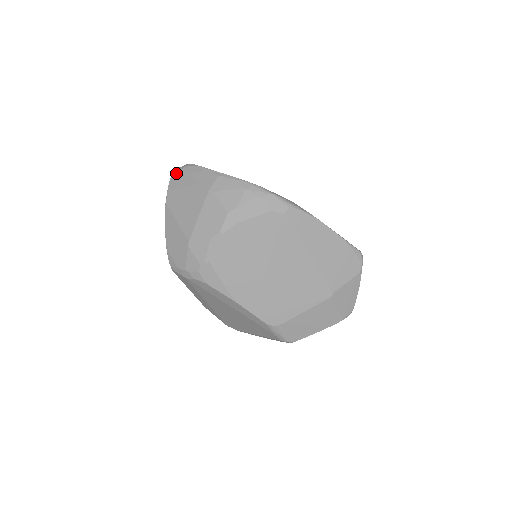
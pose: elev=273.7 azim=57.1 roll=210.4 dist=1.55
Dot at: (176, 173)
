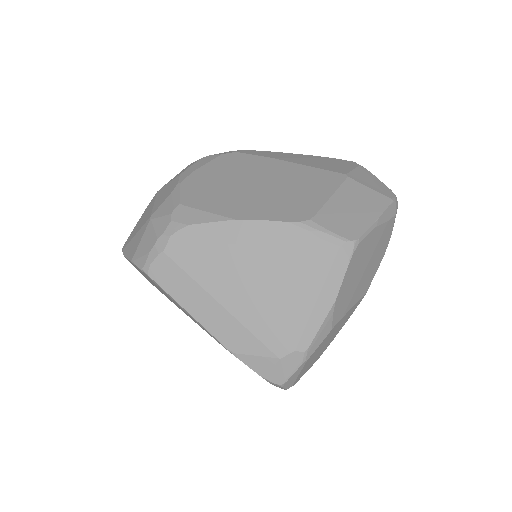
Dot at: occluded
